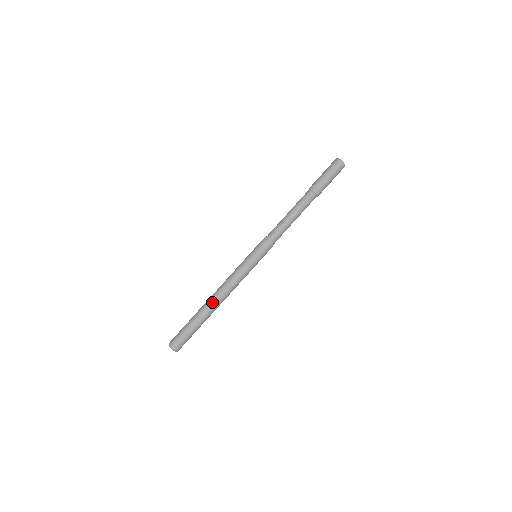
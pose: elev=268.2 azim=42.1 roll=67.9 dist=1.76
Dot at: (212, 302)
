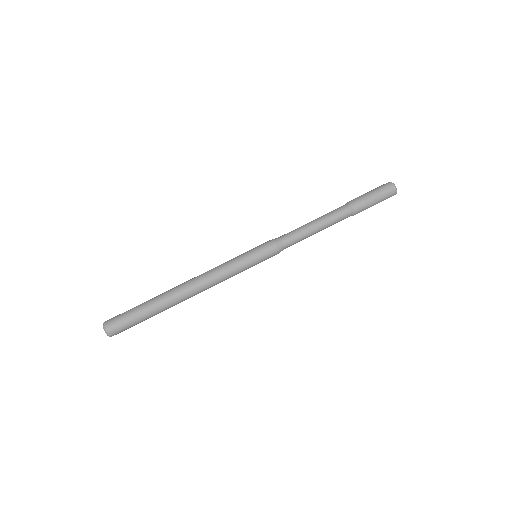
Dot at: (183, 295)
